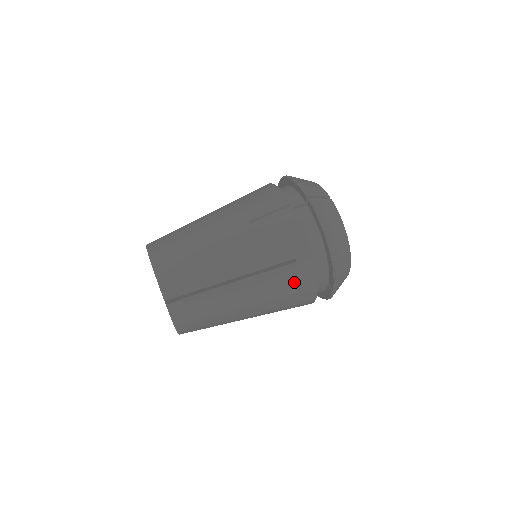
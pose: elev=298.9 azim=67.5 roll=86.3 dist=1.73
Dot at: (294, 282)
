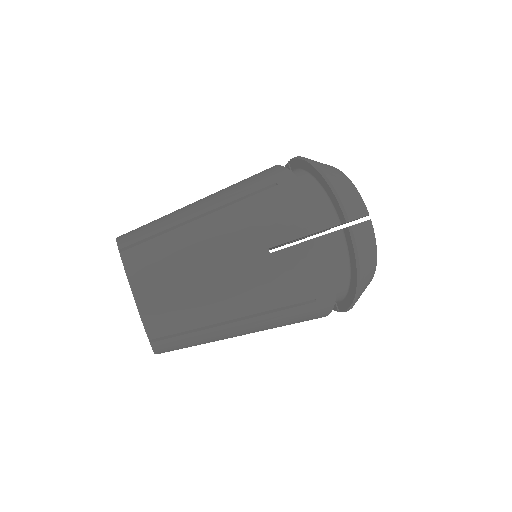
Dot at: (282, 206)
